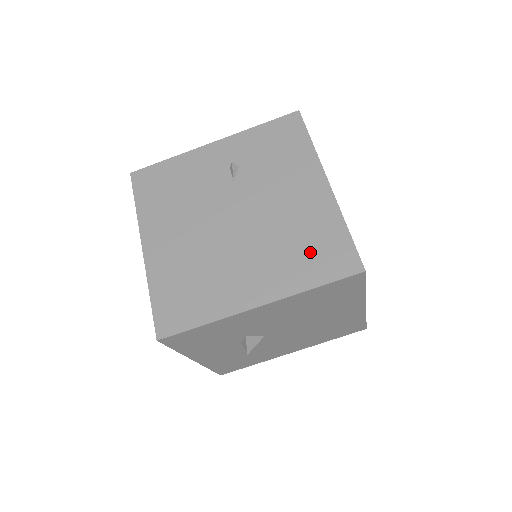
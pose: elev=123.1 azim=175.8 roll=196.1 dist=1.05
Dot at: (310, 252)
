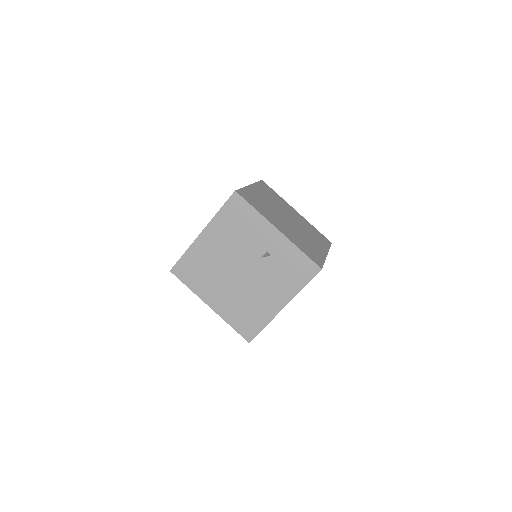
Dot at: (245, 316)
